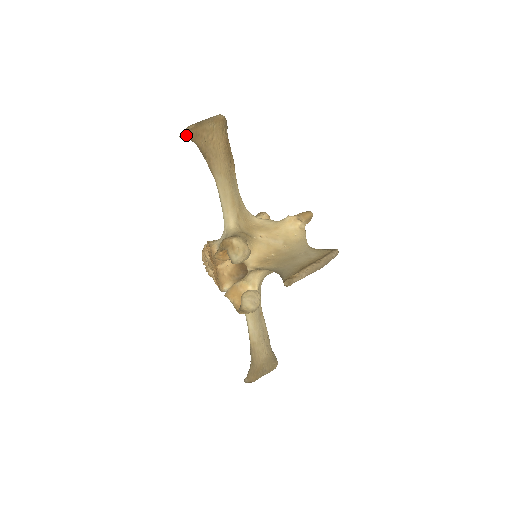
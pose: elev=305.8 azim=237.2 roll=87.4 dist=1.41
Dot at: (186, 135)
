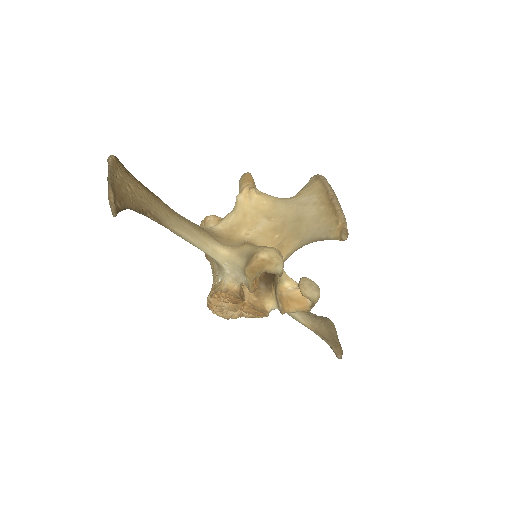
Dot at: (117, 208)
